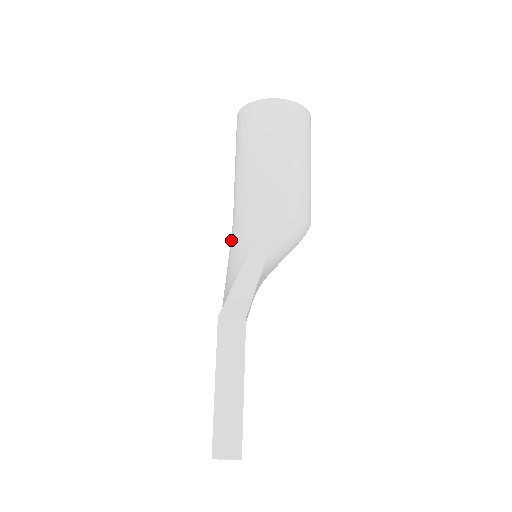
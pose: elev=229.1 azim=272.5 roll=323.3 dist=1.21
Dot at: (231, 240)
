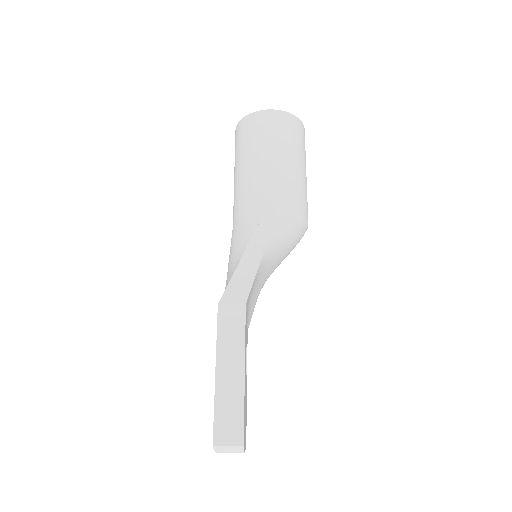
Dot at: (231, 240)
